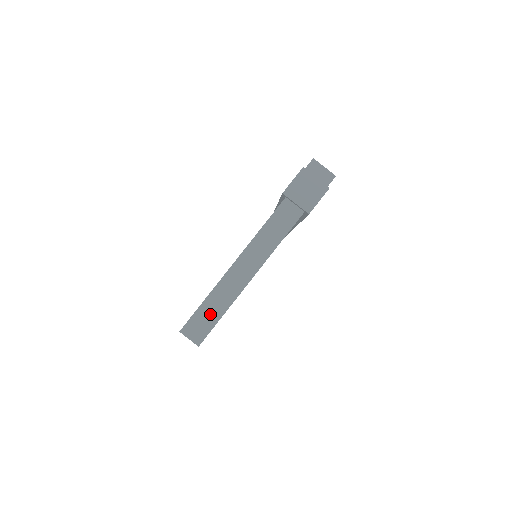
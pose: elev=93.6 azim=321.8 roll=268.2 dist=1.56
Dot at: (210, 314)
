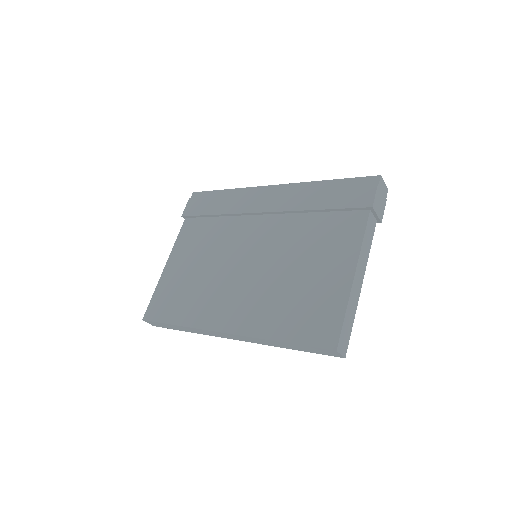
Dot at: (348, 326)
